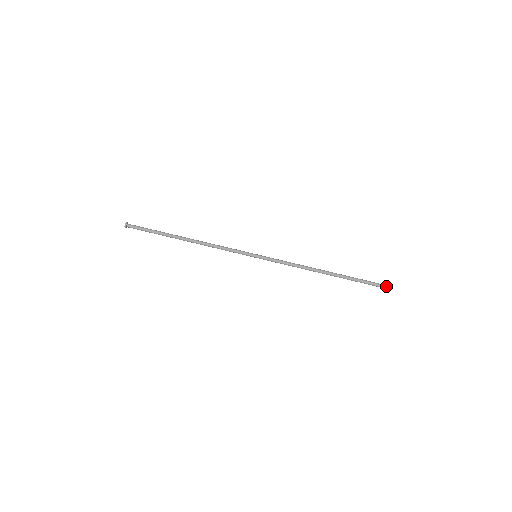
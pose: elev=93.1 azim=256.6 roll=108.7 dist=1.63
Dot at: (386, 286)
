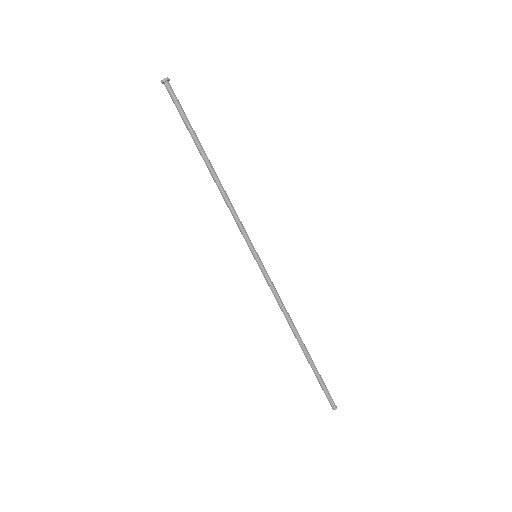
Dot at: occluded
